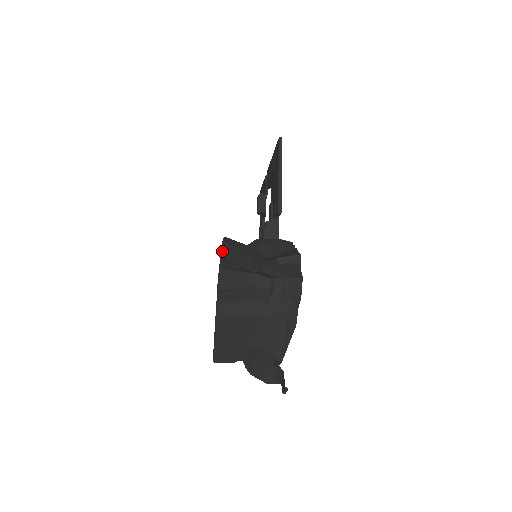
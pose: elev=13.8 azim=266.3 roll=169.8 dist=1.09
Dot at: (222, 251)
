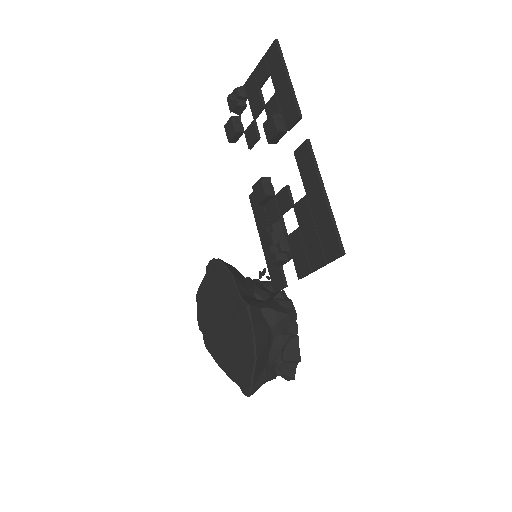
Dot at: (254, 371)
